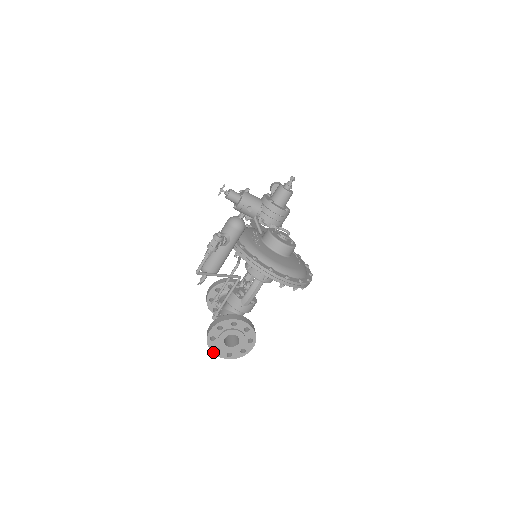
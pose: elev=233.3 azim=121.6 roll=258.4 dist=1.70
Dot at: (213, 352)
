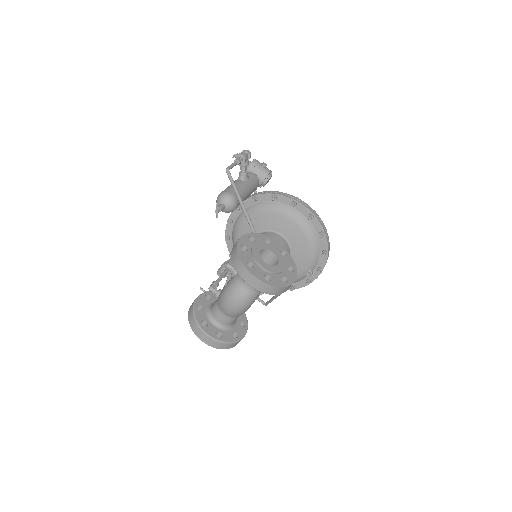
Dot at: (246, 266)
